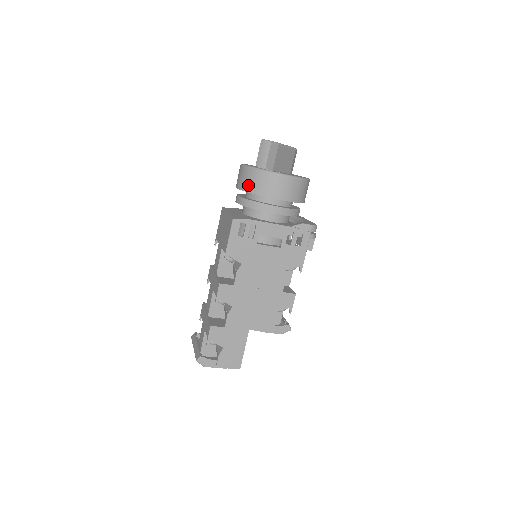
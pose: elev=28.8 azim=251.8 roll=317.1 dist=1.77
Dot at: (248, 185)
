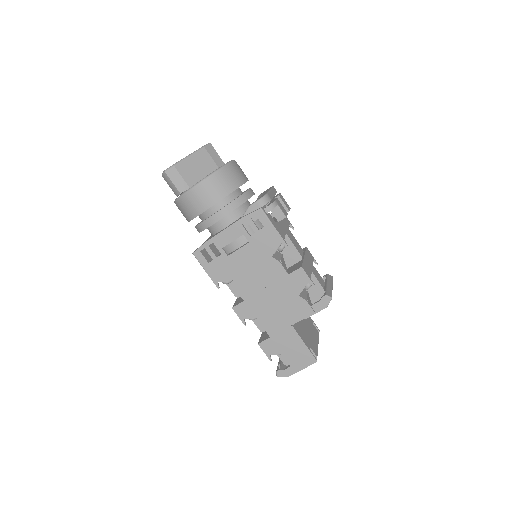
Dot at: (185, 216)
